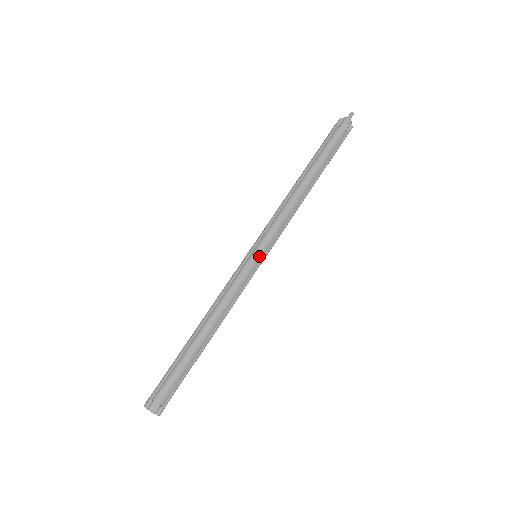
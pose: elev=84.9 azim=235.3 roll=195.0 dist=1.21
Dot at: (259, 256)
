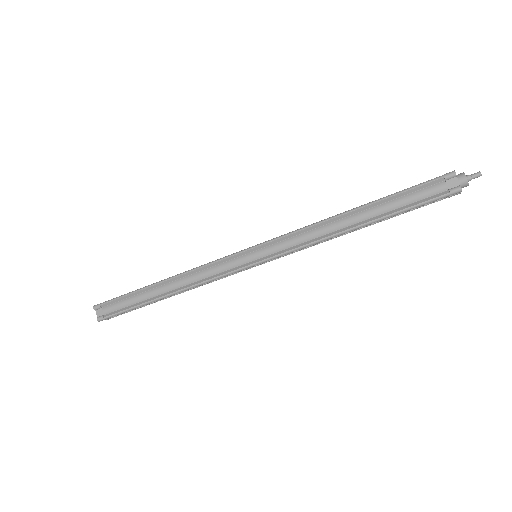
Dot at: (255, 258)
